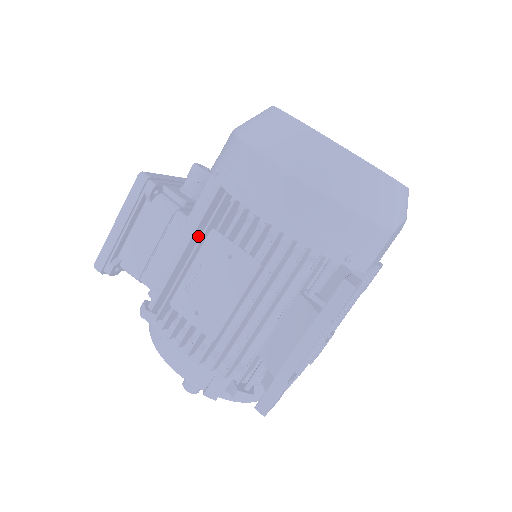
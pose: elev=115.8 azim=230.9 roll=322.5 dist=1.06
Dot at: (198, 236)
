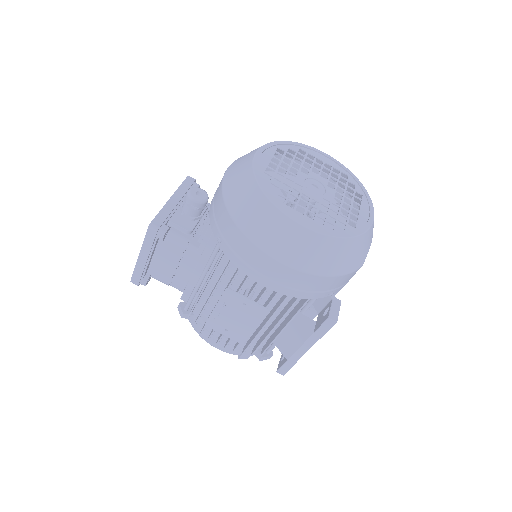
Dot at: occluded
